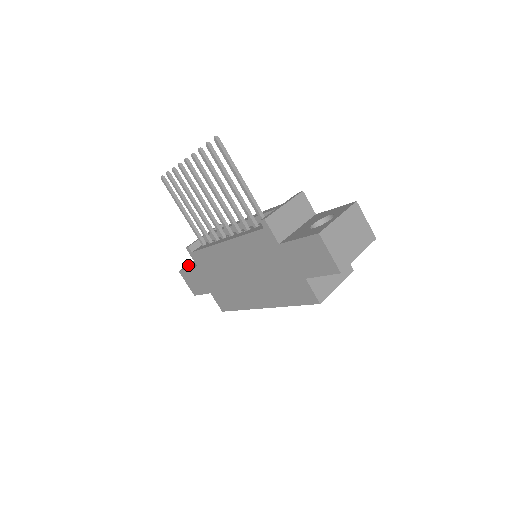
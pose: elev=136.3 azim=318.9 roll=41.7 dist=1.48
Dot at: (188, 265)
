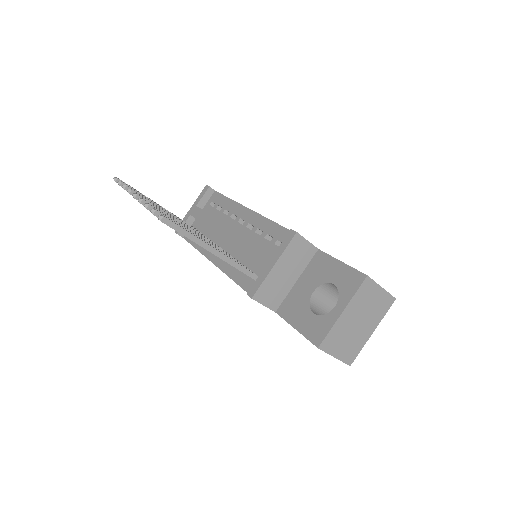
Dot at: occluded
